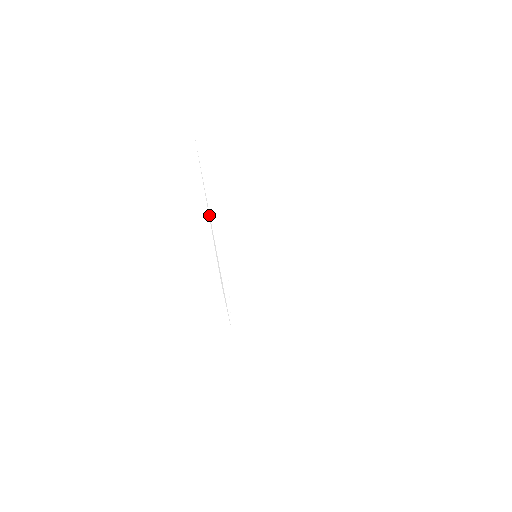
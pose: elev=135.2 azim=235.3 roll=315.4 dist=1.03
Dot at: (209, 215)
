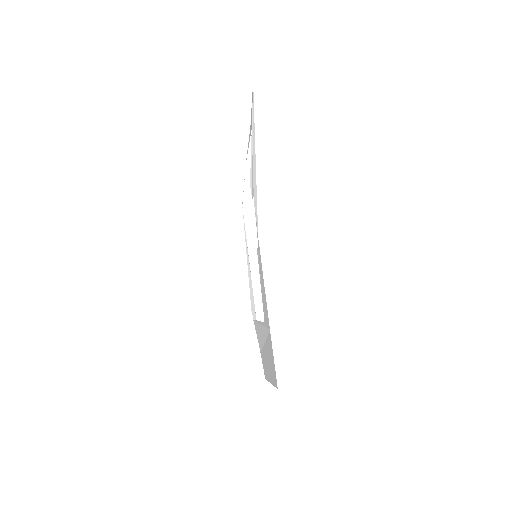
Dot at: (256, 156)
